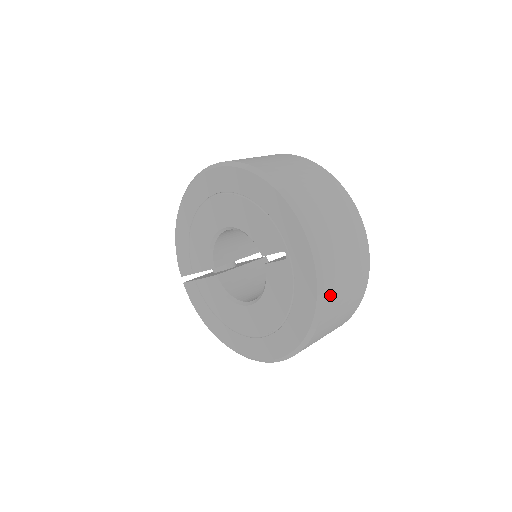
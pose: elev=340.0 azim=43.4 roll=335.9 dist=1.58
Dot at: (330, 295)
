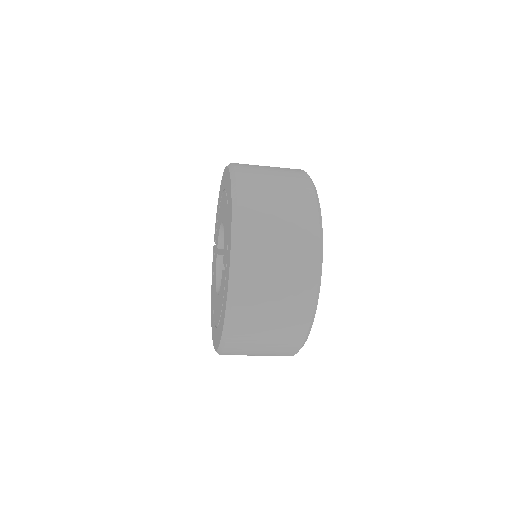
Dot at: (240, 327)
